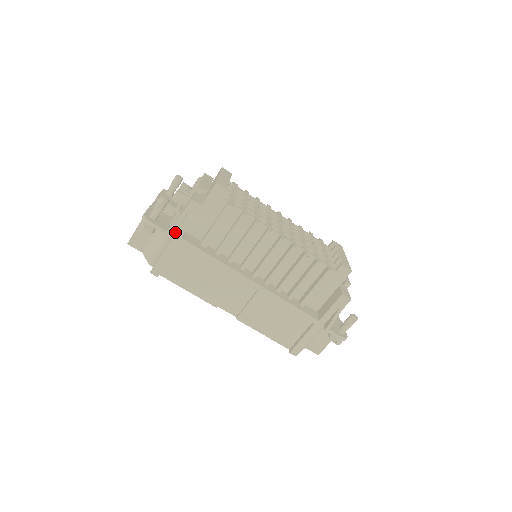
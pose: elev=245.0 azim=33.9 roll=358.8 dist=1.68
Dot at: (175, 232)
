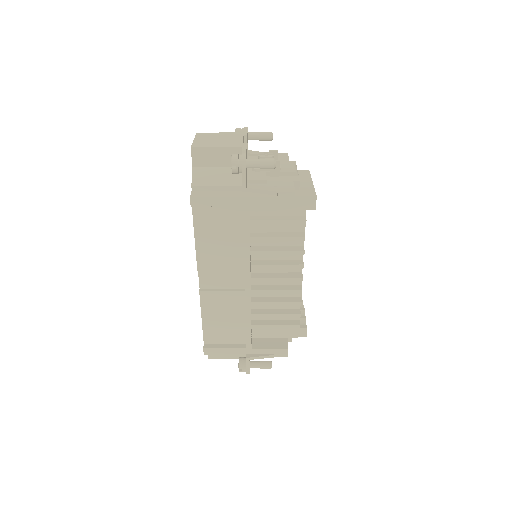
Dot at: (250, 195)
